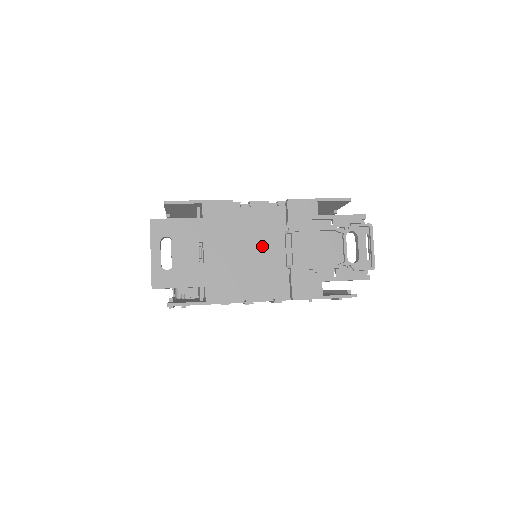
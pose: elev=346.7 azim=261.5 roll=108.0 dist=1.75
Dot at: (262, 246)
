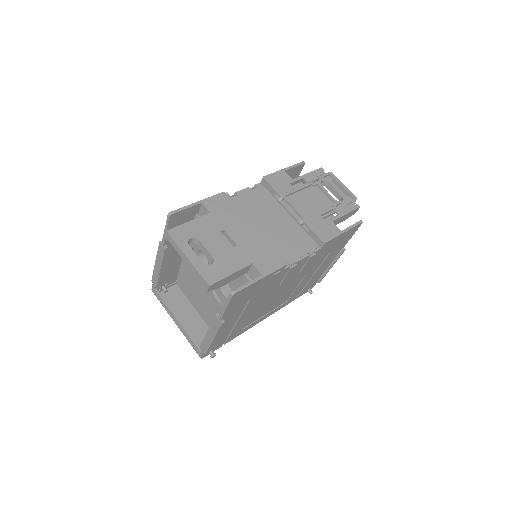
Dot at: (269, 219)
